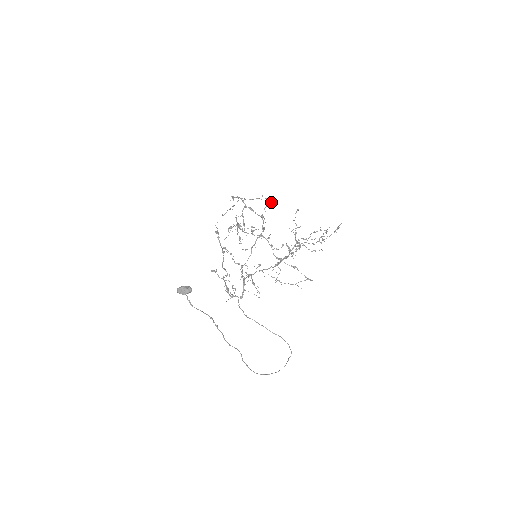
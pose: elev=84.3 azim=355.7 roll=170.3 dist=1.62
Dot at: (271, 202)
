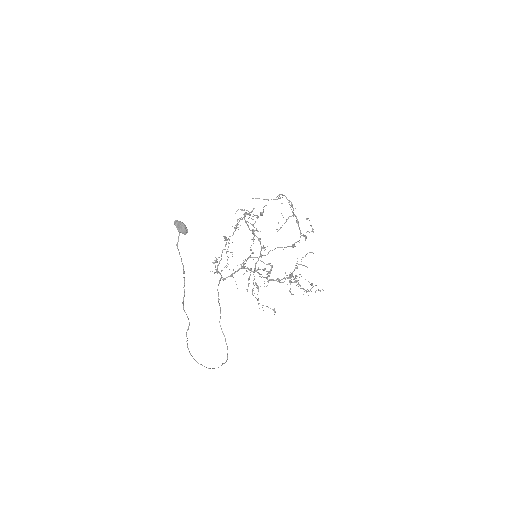
Dot at: (313, 231)
